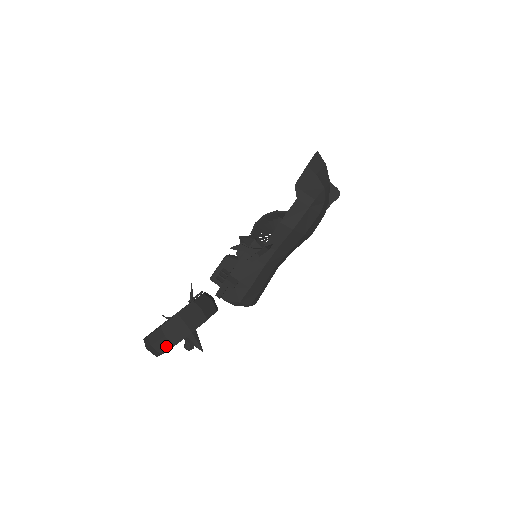
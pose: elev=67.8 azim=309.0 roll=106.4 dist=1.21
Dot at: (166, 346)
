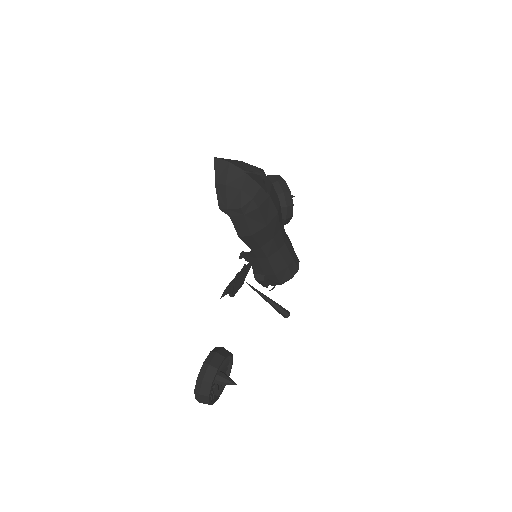
Dot at: occluded
